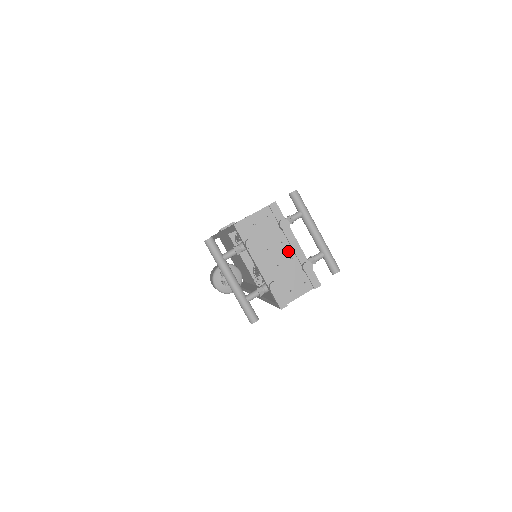
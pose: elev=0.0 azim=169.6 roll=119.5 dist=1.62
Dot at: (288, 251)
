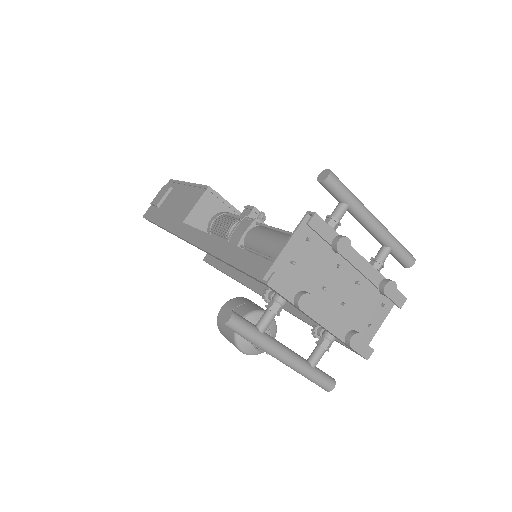
Dot at: (350, 274)
